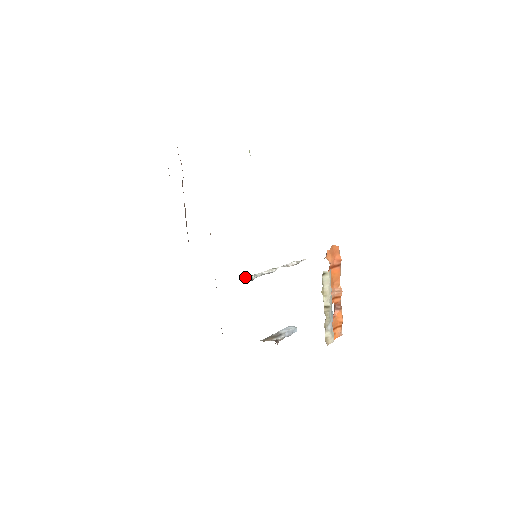
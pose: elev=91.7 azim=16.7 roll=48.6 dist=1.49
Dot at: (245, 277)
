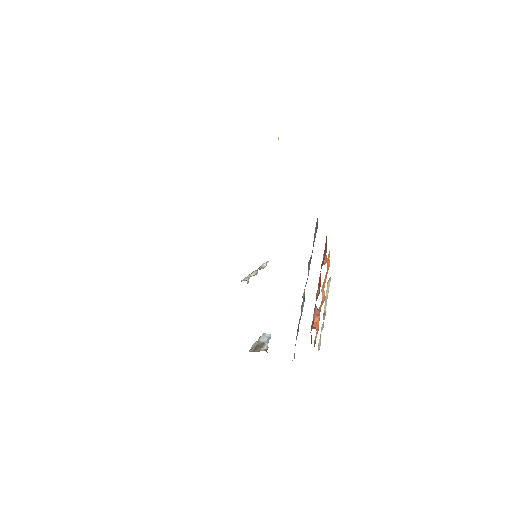
Dot at: (243, 279)
